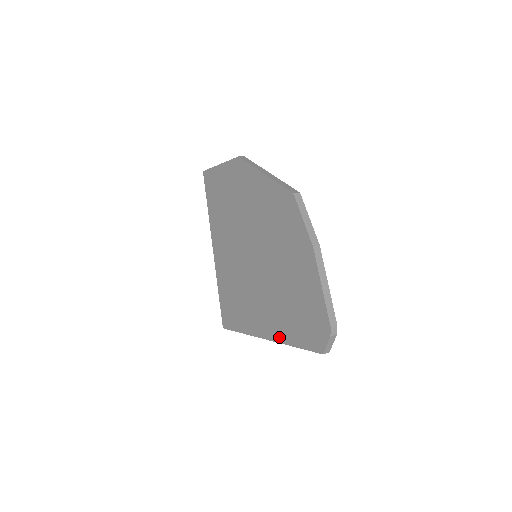
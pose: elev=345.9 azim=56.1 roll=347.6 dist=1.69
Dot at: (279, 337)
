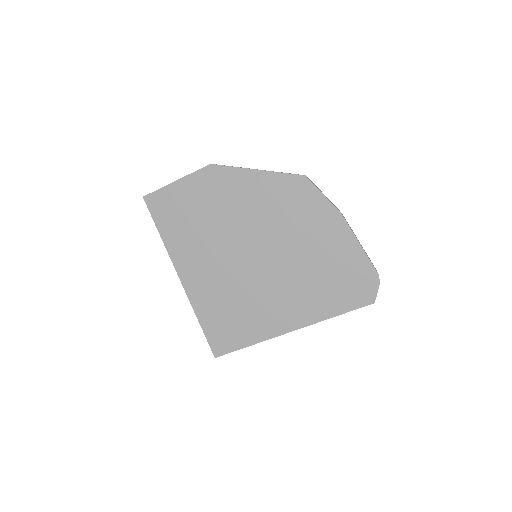
Dot at: (313, 318)
